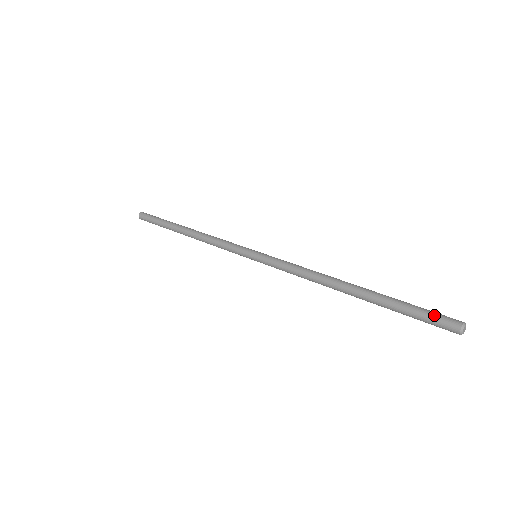
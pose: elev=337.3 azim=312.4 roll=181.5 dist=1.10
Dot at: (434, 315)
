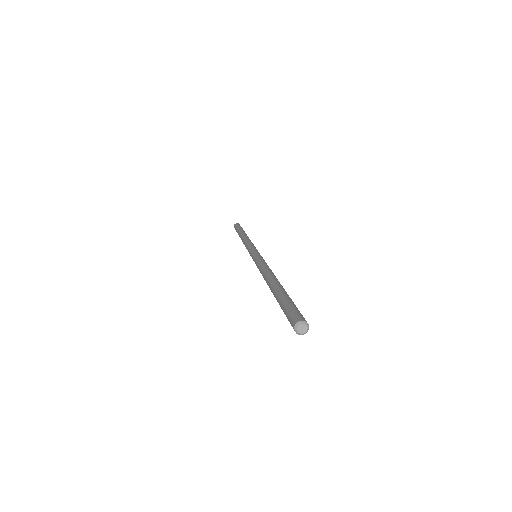
Dot at: (296, 309)
